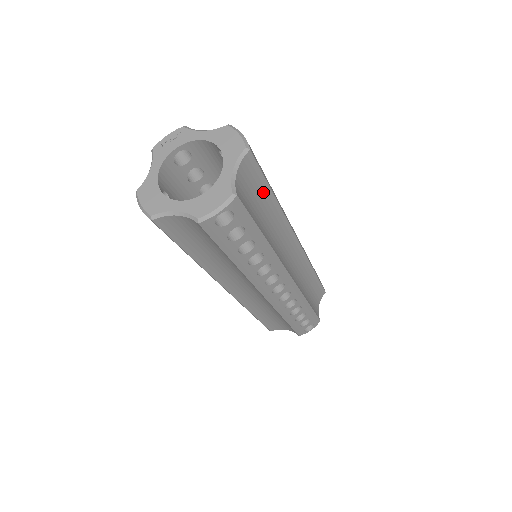
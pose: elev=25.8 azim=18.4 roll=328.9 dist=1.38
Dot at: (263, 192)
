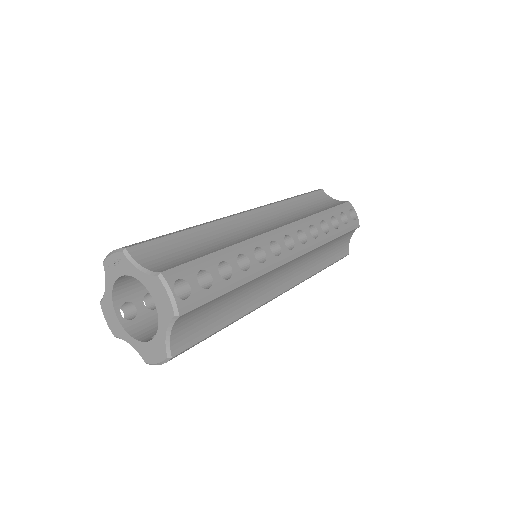
Dot at: (218, 300)
